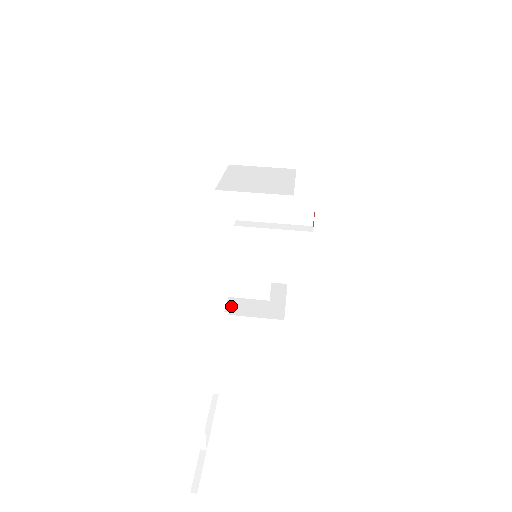
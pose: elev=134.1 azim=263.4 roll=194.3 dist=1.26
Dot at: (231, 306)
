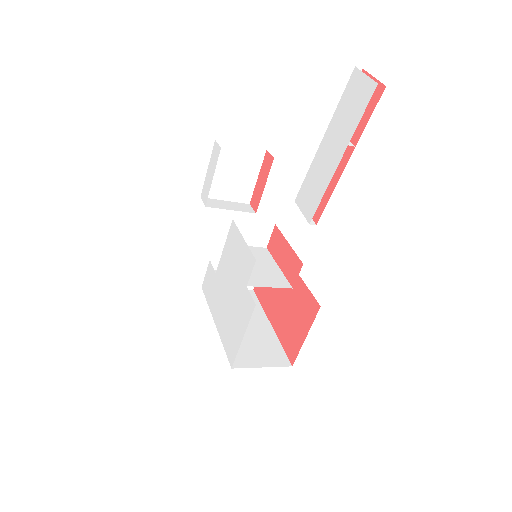
Dot at: occluded
